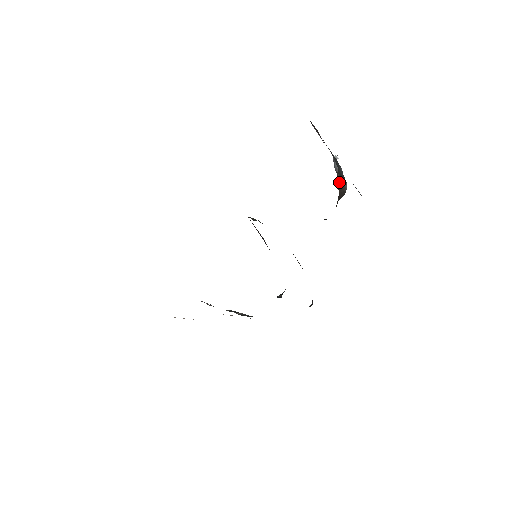
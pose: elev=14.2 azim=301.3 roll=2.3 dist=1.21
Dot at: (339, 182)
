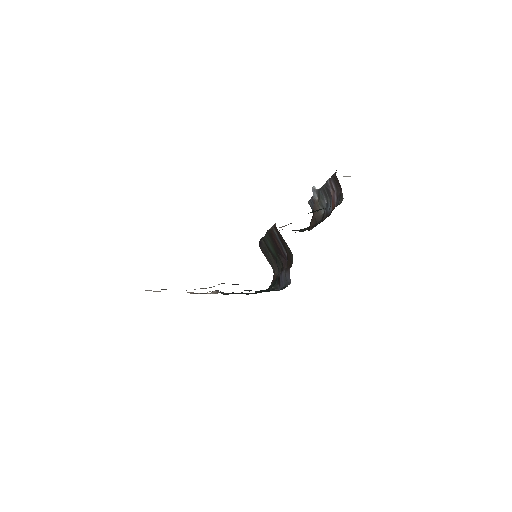
Dot at: (317, 208)
